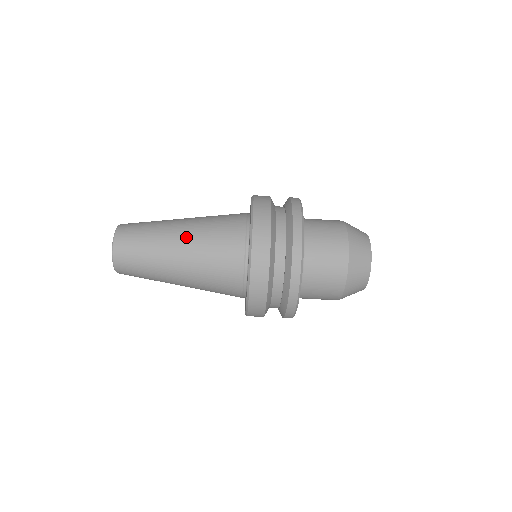
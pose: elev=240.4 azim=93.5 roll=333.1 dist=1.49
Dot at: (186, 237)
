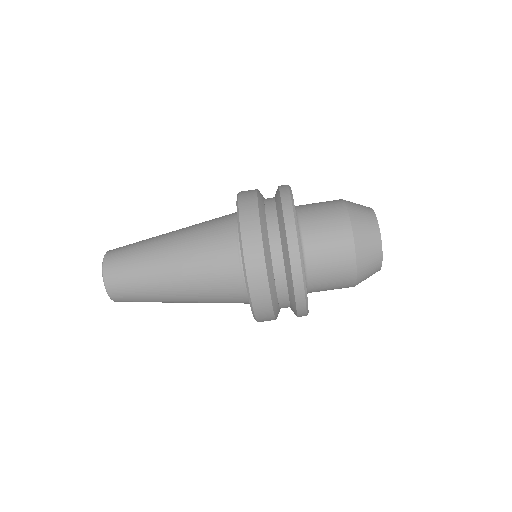
Dot at: (179, 280)
